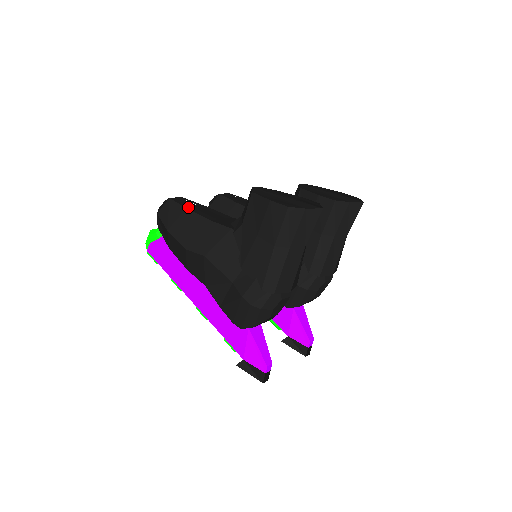
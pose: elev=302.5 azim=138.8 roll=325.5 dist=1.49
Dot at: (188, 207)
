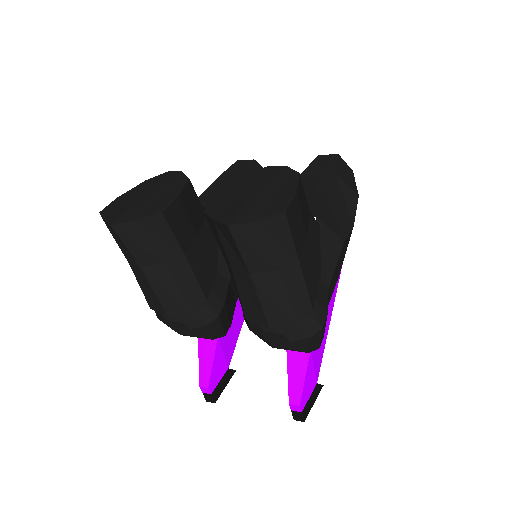
Dot at: (221, 176)
